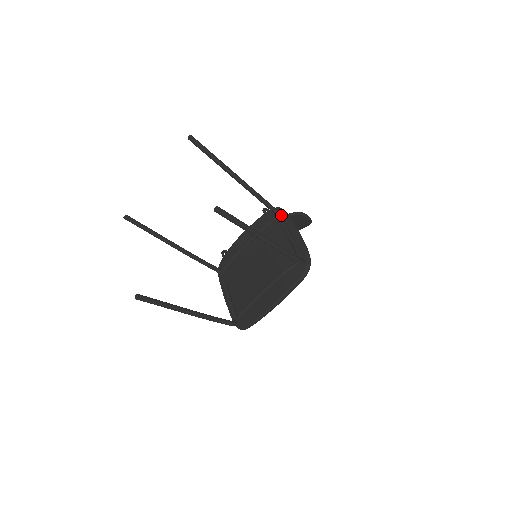
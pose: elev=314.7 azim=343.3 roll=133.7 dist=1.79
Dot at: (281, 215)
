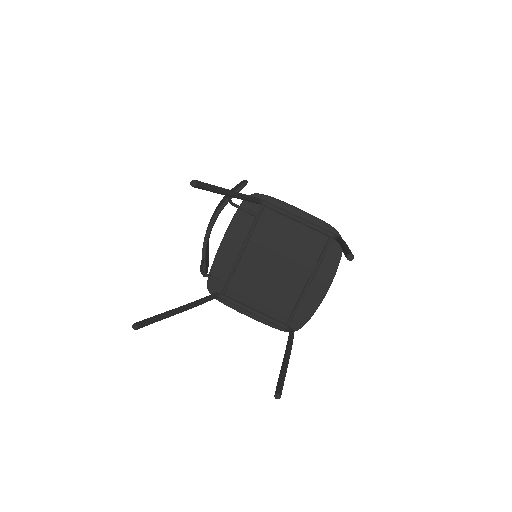
Dot at: (267, 202)
